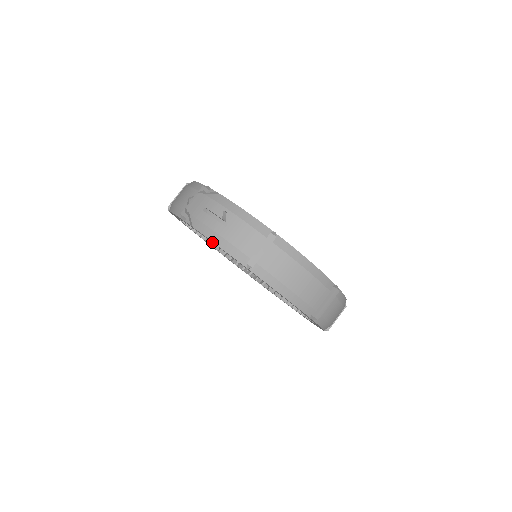
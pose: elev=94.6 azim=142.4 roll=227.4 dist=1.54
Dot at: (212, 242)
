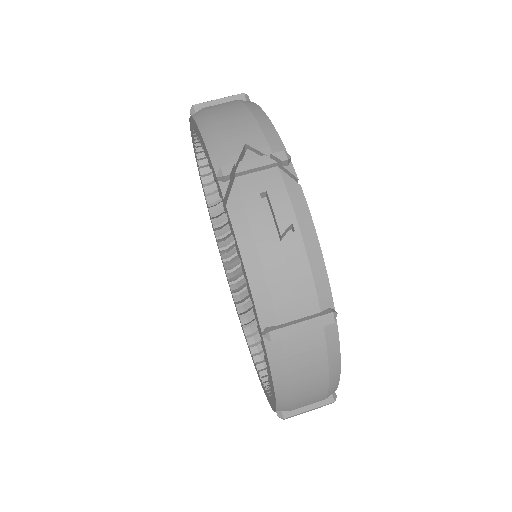
Dot at: (236, 247)
